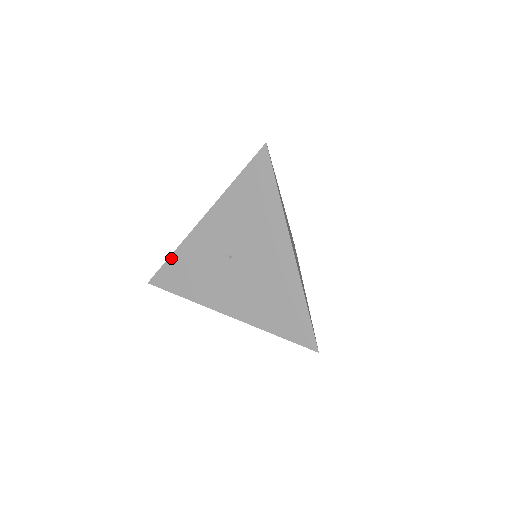
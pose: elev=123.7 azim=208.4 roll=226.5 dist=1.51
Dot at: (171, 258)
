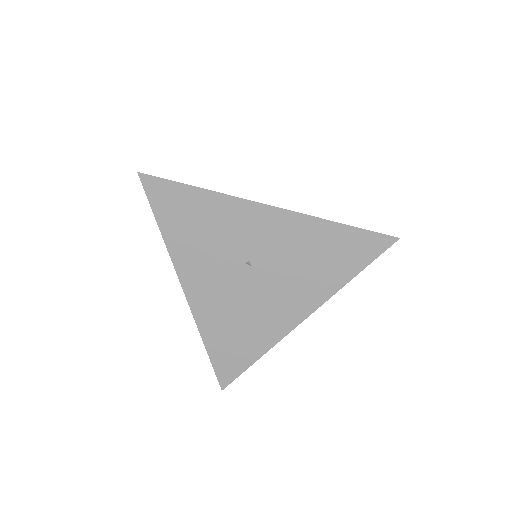
Dot at: (193, 189)
